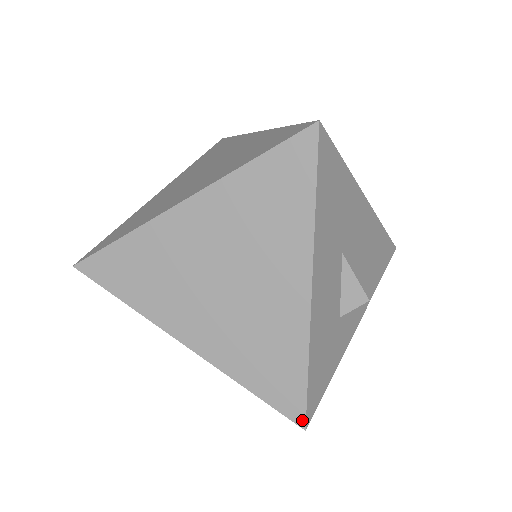
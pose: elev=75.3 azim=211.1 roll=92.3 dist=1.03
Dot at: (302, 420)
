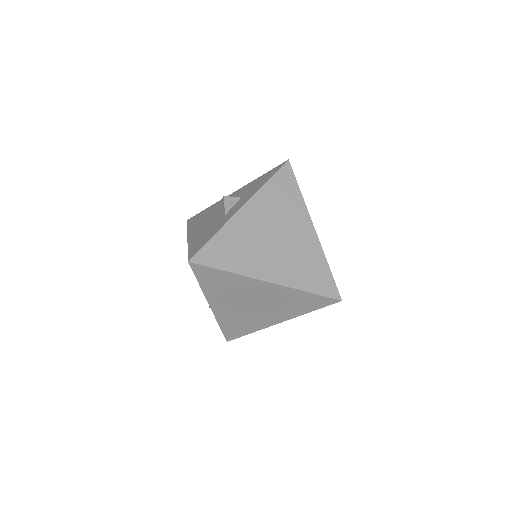
Dot at: (229, 340)
